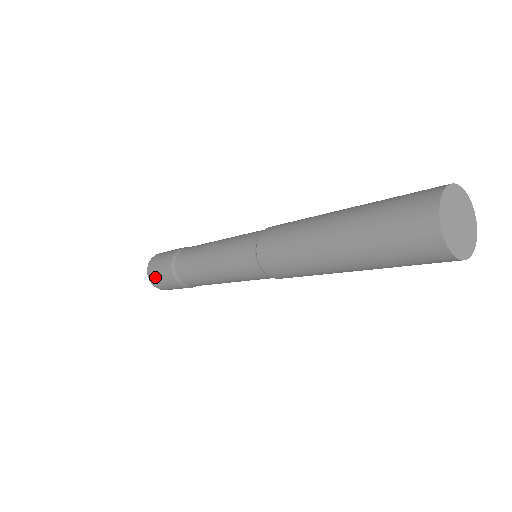
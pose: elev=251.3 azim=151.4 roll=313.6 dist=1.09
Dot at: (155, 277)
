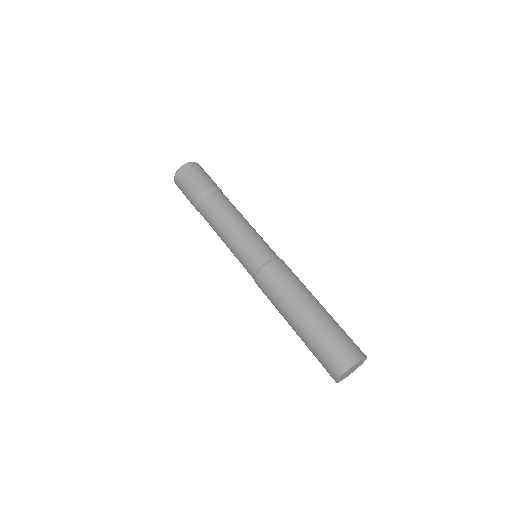
Dot at: (180, 185)
